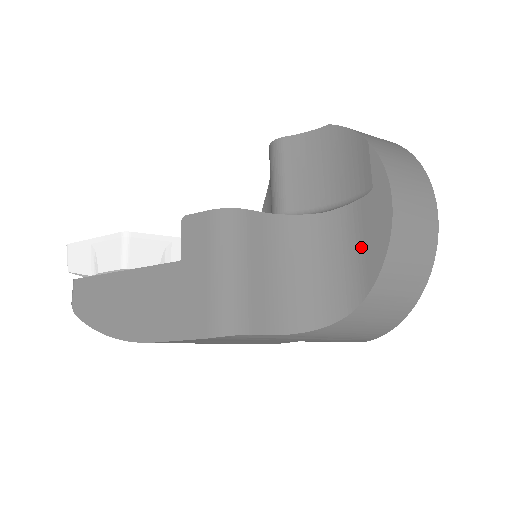
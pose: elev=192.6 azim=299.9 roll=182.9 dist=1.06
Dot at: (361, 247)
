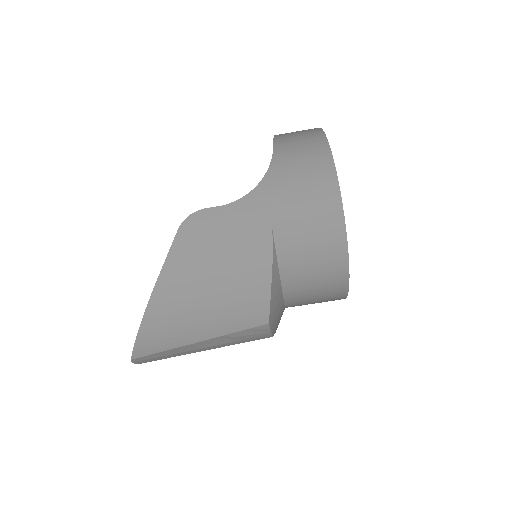
Dot at: occluded
